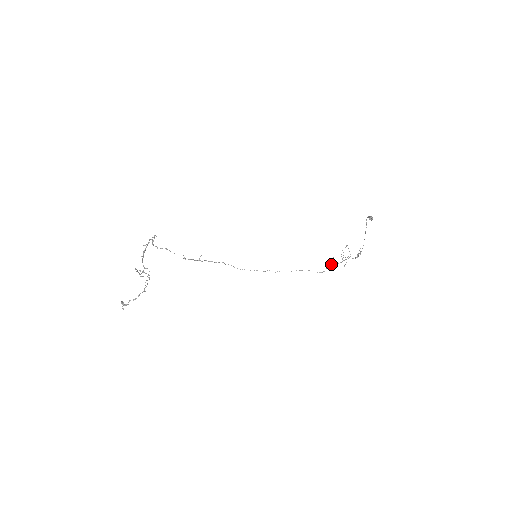
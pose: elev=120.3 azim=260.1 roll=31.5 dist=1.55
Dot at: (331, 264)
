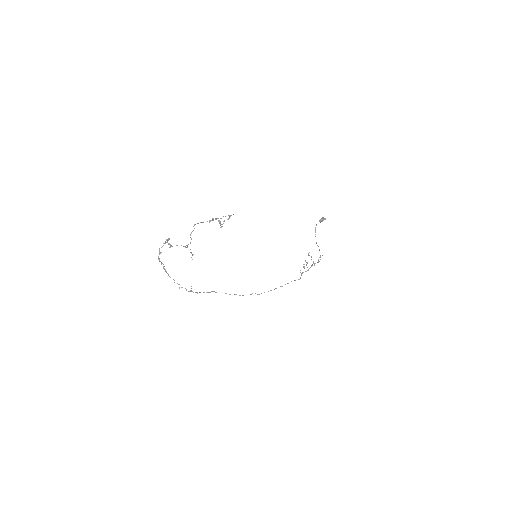
Dot at: (302, 272)
